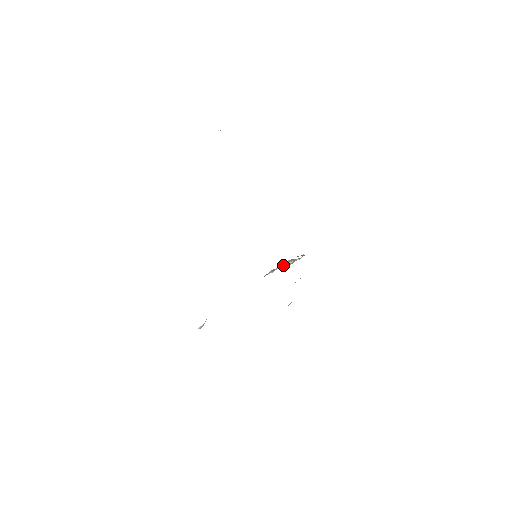
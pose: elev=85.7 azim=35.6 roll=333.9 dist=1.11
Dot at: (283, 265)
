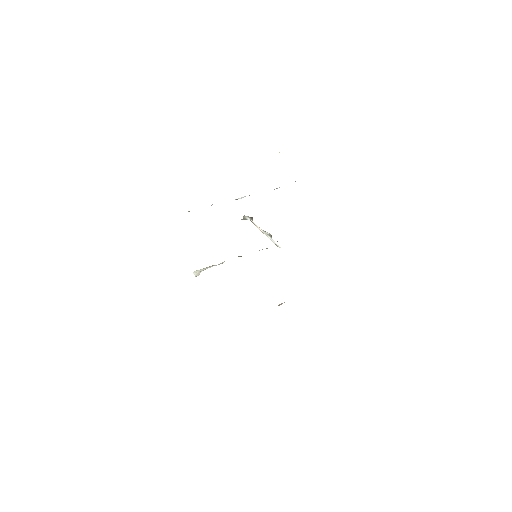
Dot at: (261, 230)
